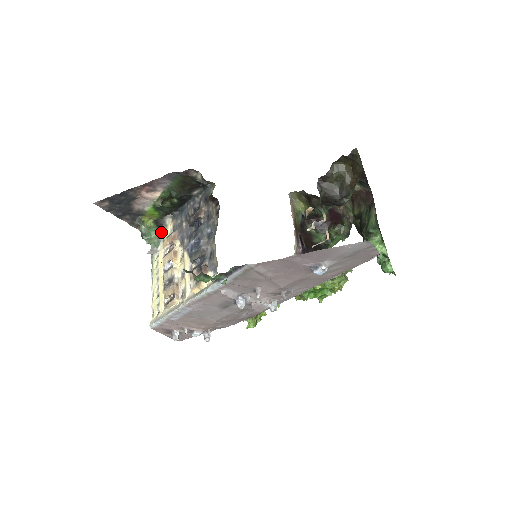
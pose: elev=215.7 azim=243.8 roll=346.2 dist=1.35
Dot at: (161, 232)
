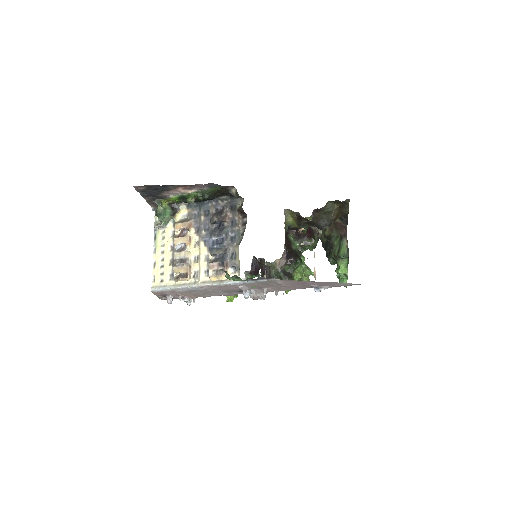
Dot at: (174, 214)
